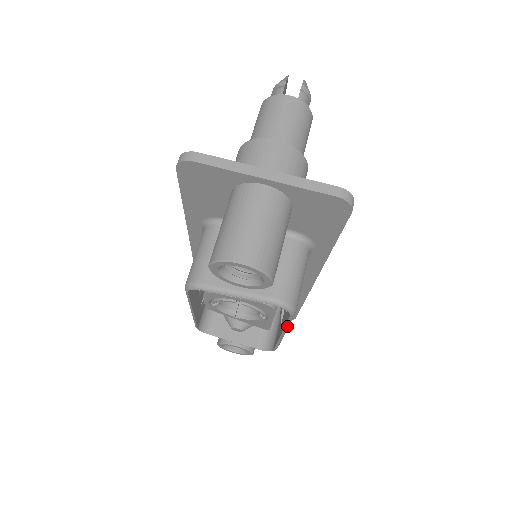
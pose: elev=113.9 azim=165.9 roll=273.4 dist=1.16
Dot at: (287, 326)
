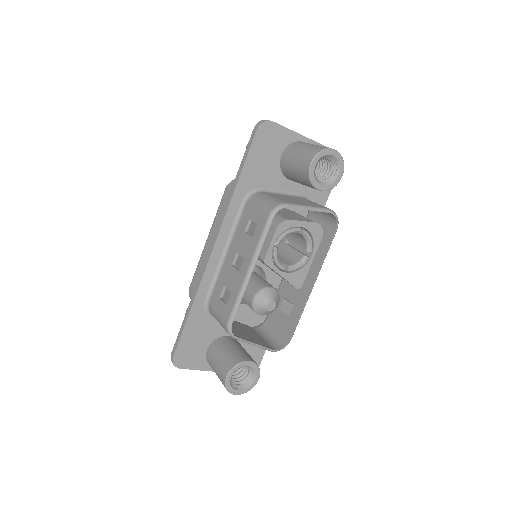
Dot at: occluded
